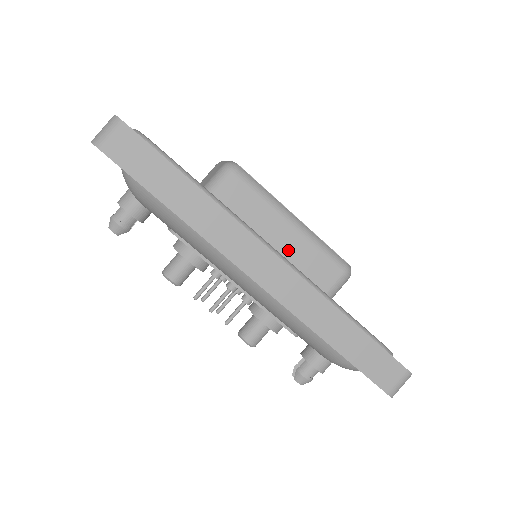
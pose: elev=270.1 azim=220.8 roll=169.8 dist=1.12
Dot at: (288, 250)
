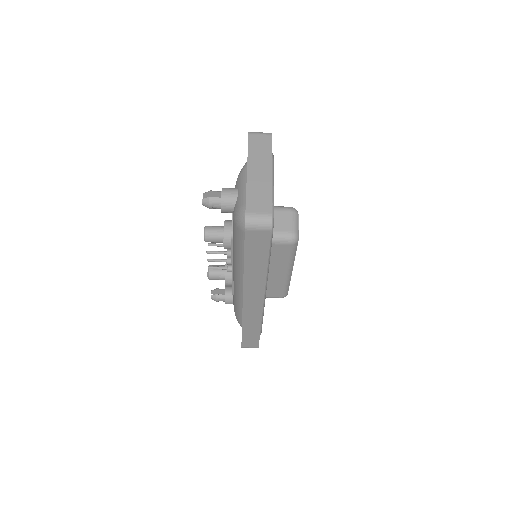
Dot at: (272, 278)
